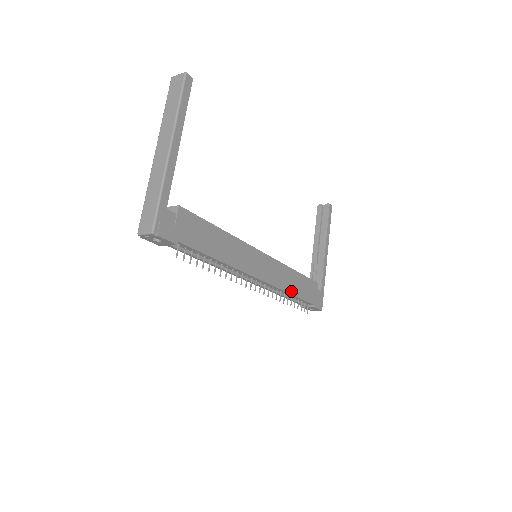
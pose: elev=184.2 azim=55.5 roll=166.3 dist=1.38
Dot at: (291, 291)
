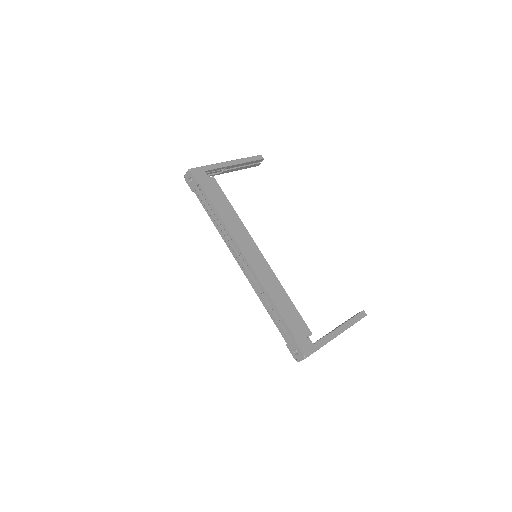
Dot at: (273, 299)
